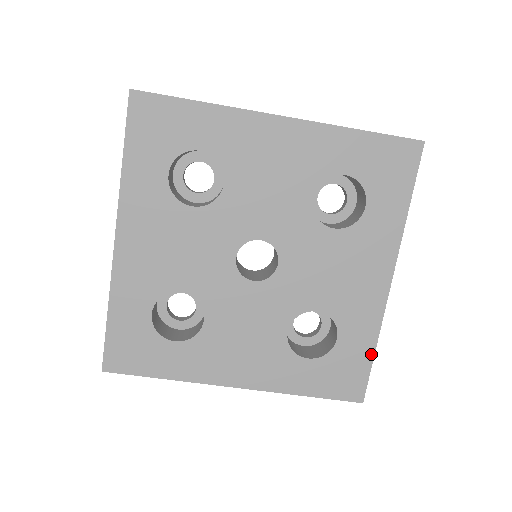
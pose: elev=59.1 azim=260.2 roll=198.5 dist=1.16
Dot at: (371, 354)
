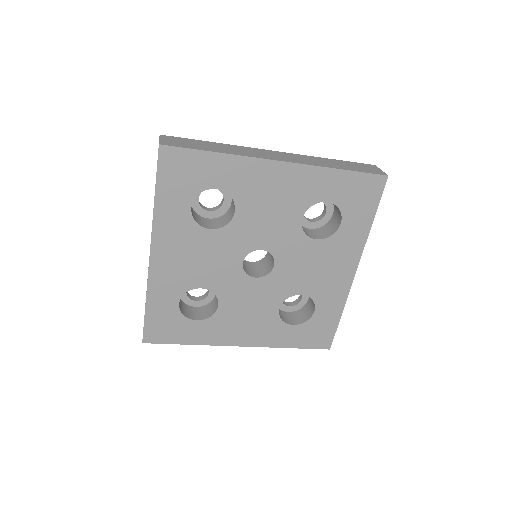
Dot at: (338, 319)
